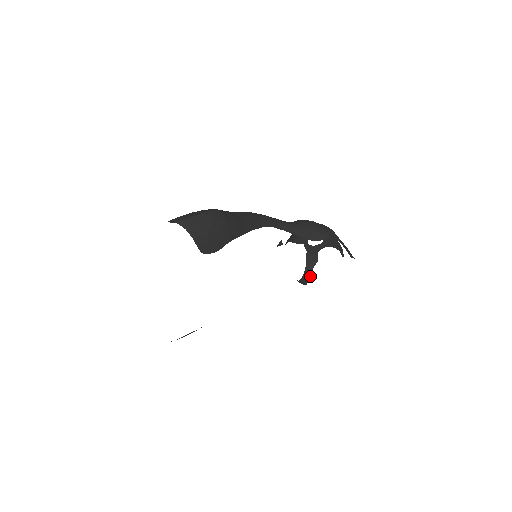
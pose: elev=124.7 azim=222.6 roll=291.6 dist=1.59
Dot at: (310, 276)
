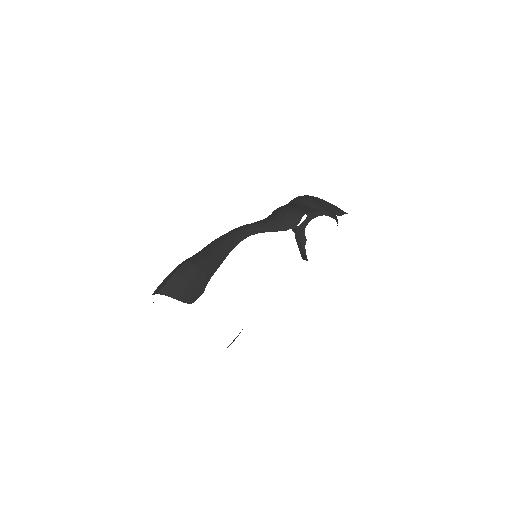
Dot at: (306, 255)
